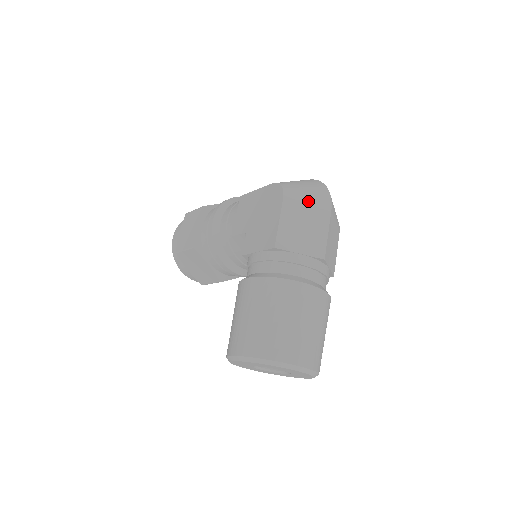
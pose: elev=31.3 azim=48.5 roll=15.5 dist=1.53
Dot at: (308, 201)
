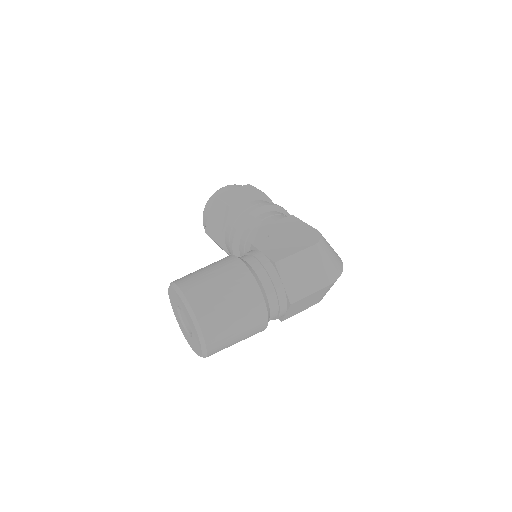
Dot at: (324, 264)
